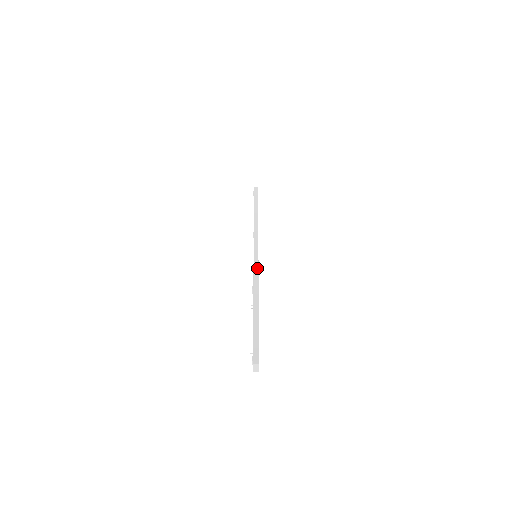
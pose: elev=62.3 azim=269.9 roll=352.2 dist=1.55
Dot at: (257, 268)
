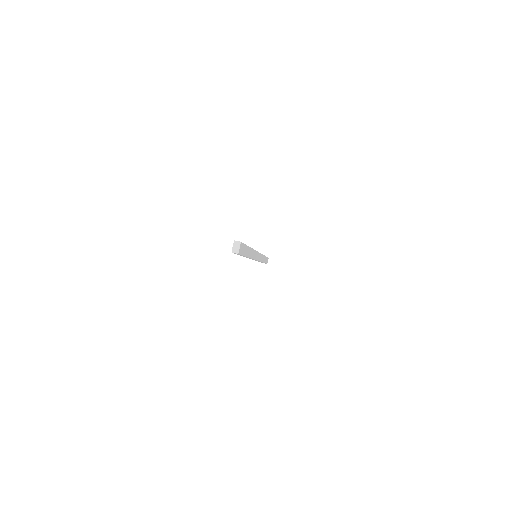
Dot at: occluded
